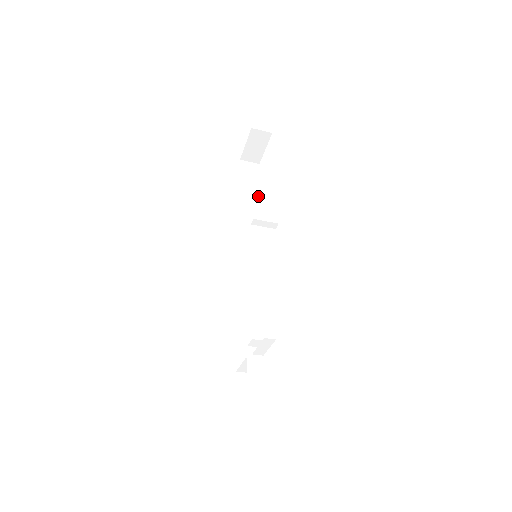
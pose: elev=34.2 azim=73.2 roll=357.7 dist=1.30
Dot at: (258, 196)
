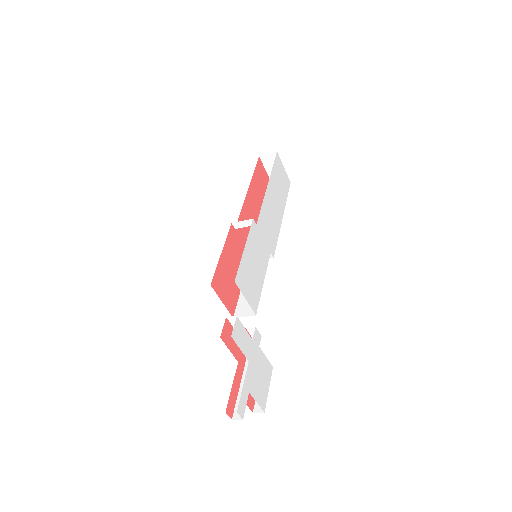
Dot at: (283, 209)
